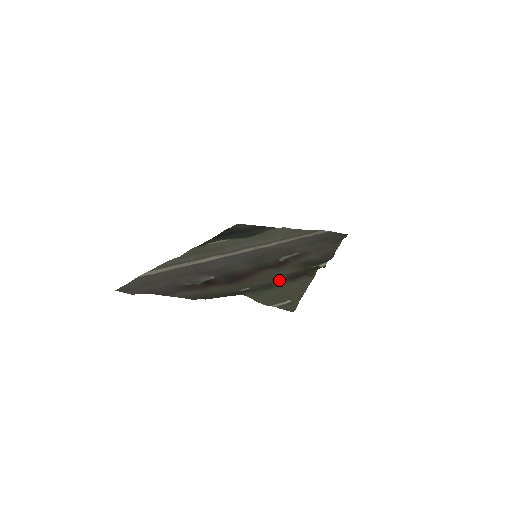
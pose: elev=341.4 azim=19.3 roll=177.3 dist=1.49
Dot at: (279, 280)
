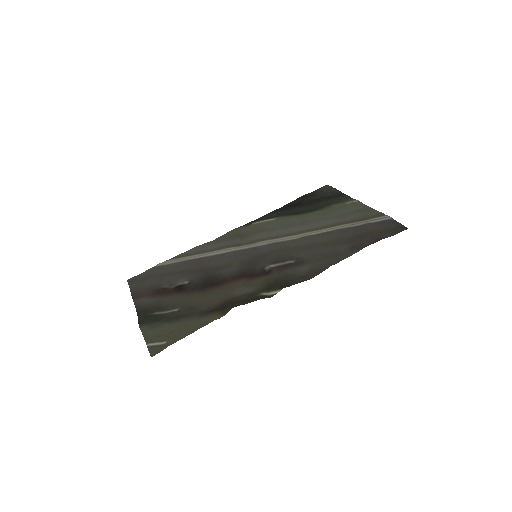
Dot at: (221, 302)
